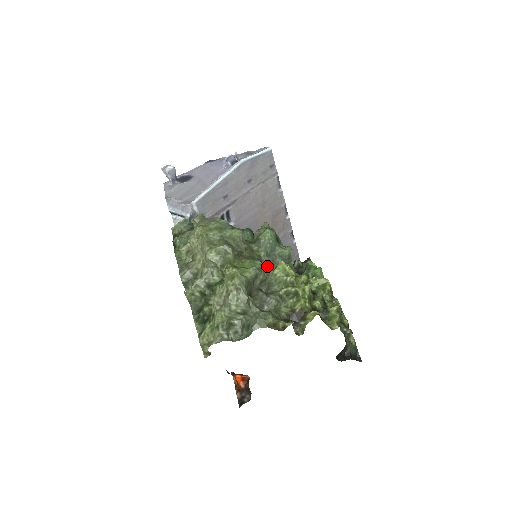
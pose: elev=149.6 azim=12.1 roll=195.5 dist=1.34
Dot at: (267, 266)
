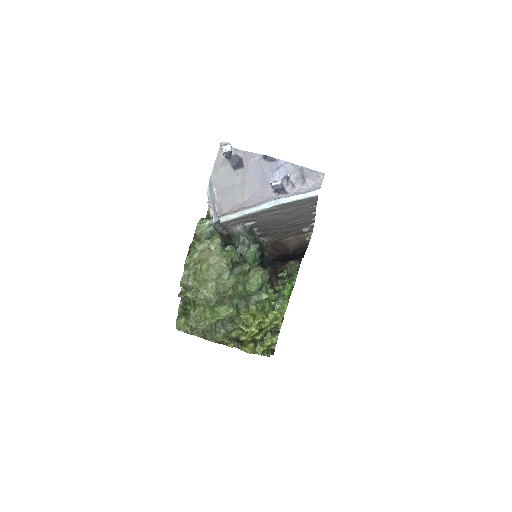
Dot at: (243, 299)
